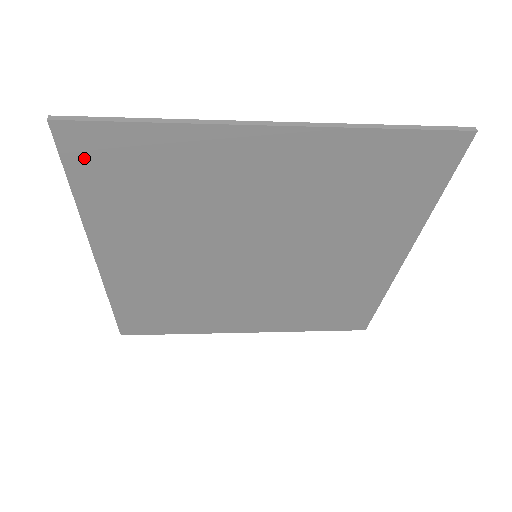
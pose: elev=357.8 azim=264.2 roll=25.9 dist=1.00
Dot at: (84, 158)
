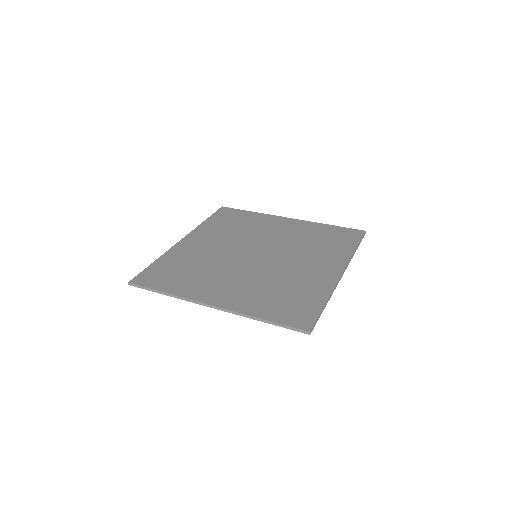
Dot at: (292, 321)
